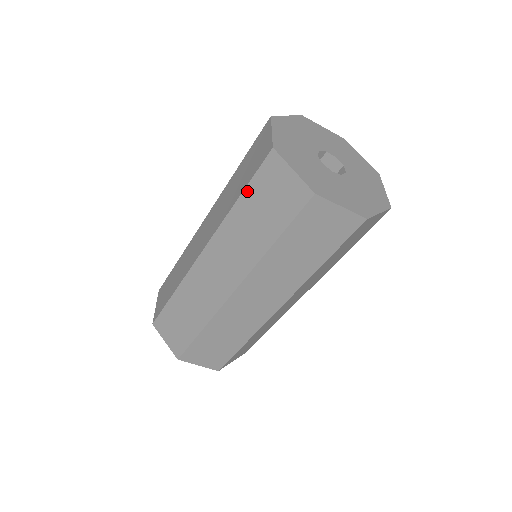
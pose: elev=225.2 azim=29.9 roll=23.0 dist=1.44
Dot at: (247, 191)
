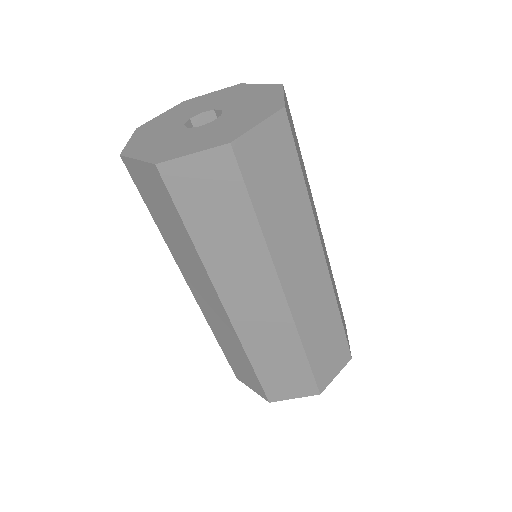
Dot at: (149, 208)
